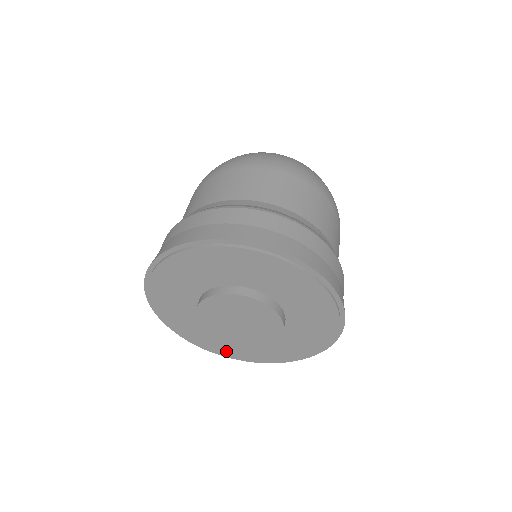
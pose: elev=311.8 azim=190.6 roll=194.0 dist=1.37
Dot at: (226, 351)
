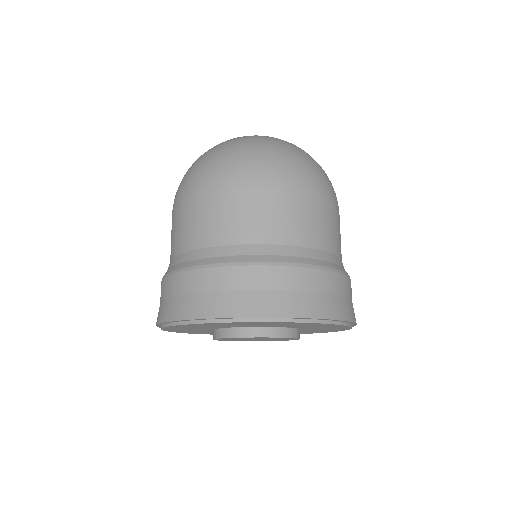
Dot at: occluded
